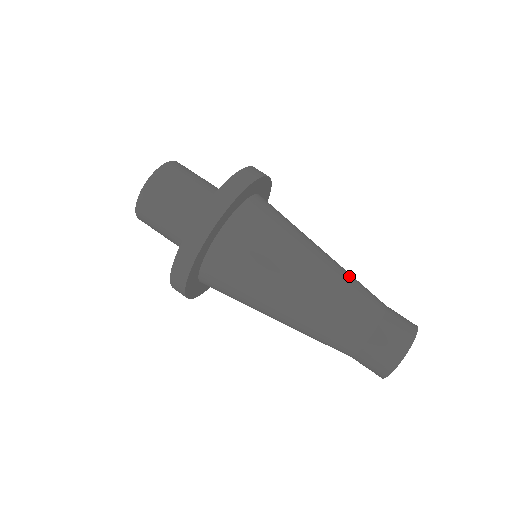
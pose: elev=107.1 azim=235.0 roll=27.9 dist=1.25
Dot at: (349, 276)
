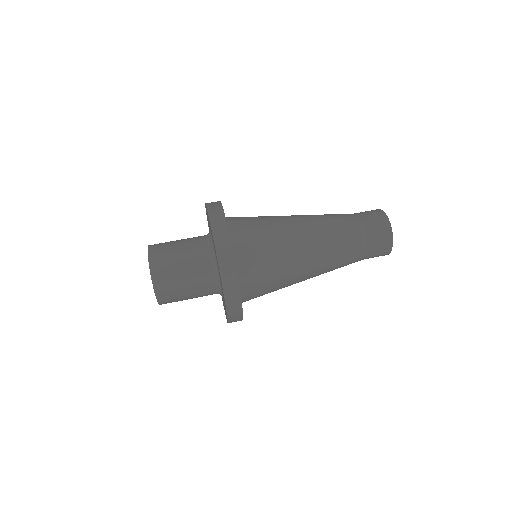
Dot at: occluded
